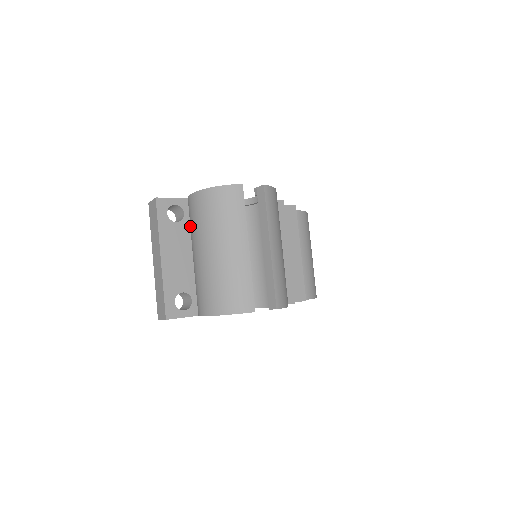
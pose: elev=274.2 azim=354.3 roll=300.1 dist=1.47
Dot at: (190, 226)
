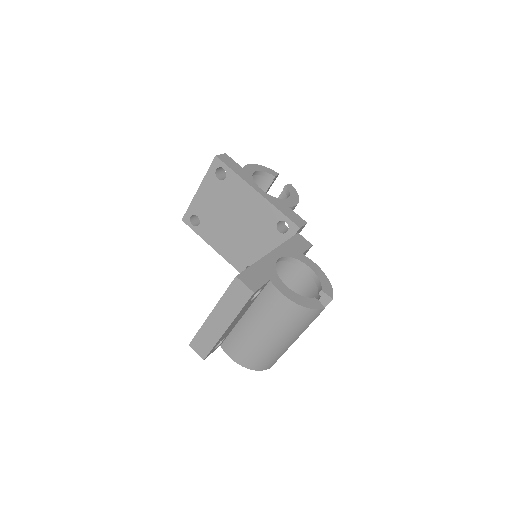
Dot at: (258, 301)
